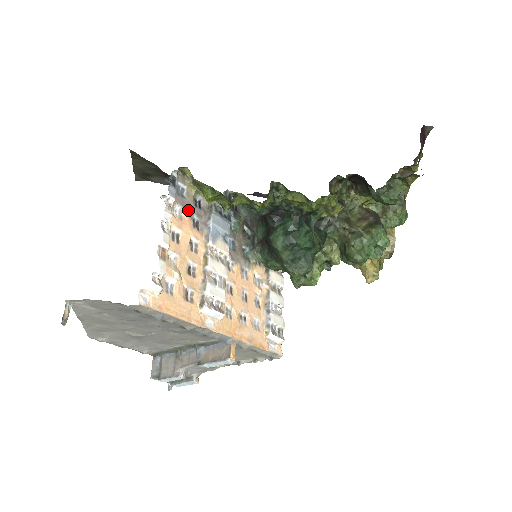
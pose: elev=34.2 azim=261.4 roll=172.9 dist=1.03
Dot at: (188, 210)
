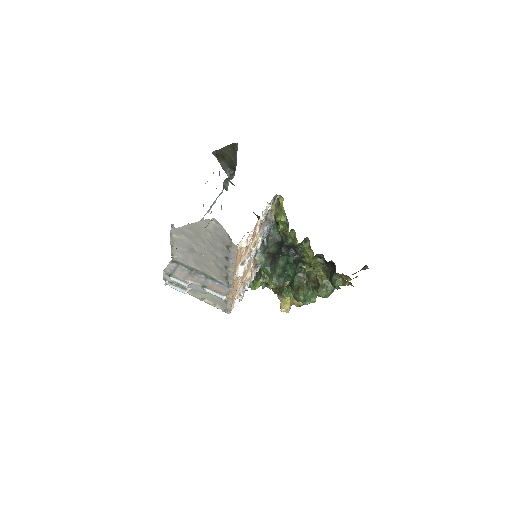
Dot at: occluded
